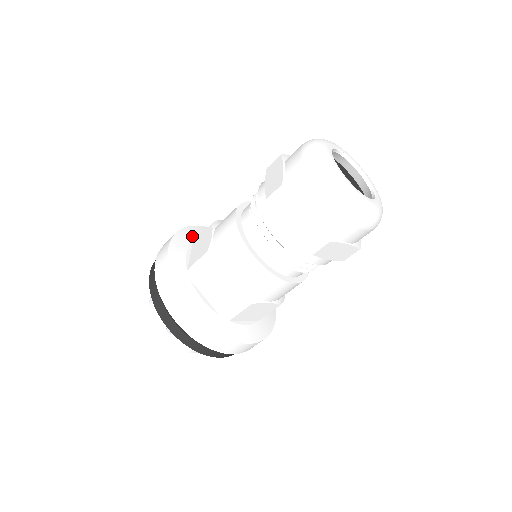
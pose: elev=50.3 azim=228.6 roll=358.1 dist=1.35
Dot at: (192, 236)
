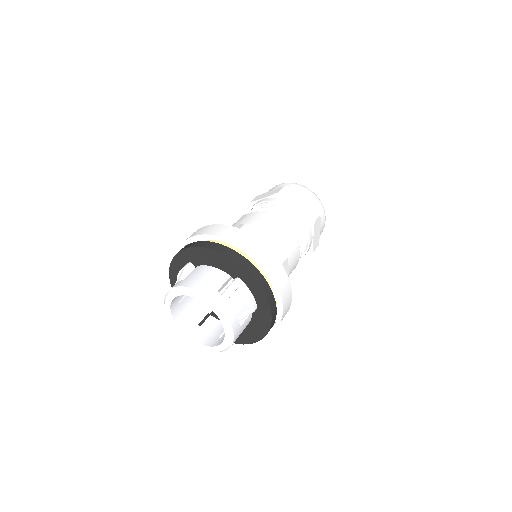
Dot at: occluded
